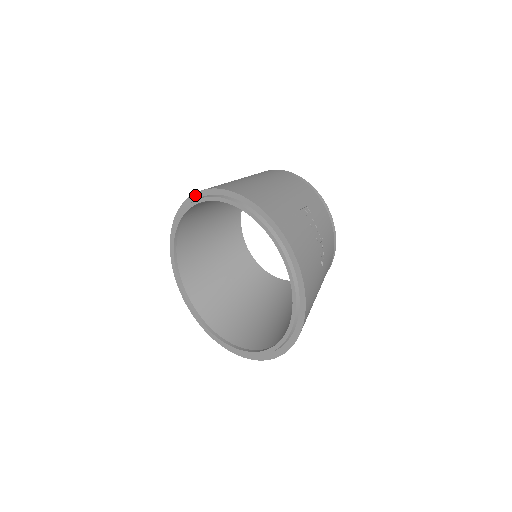
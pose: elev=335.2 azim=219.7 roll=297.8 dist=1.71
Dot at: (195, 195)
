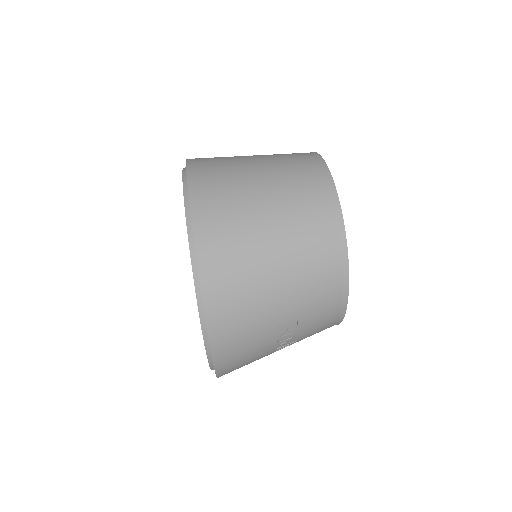
Dot at: (189, 202)
